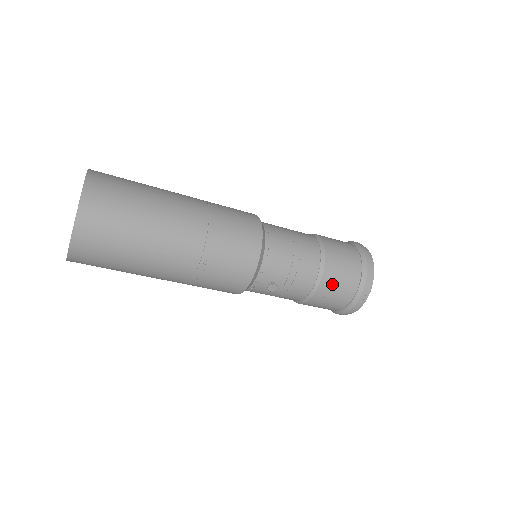
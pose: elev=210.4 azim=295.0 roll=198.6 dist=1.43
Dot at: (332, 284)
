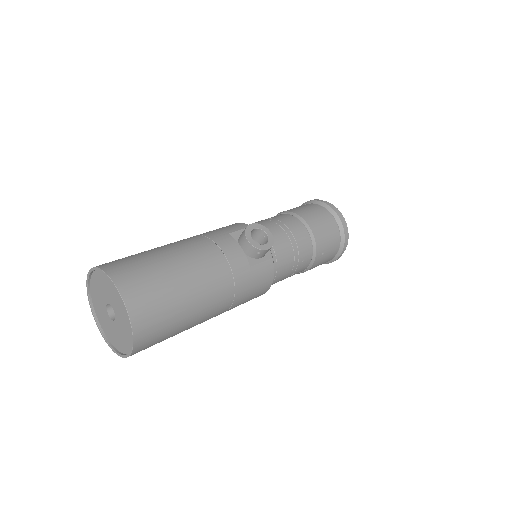
Dot at: occluded
